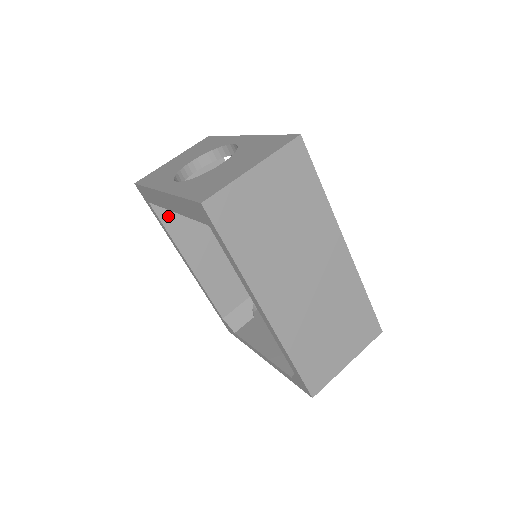
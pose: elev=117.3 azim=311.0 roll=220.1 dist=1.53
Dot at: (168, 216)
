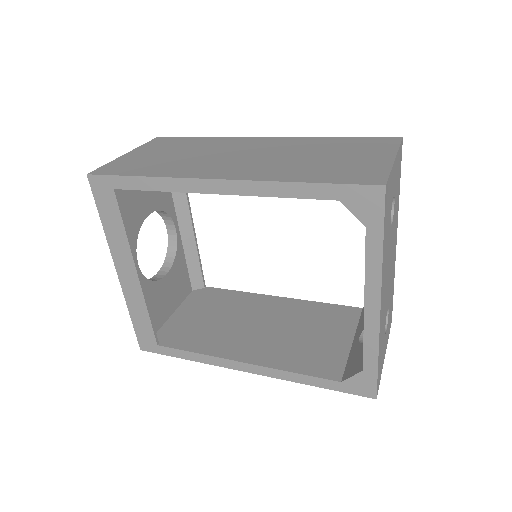
Dot at: (186, 343)
